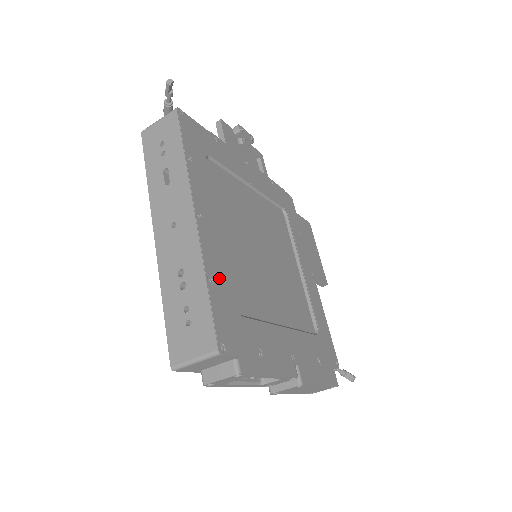
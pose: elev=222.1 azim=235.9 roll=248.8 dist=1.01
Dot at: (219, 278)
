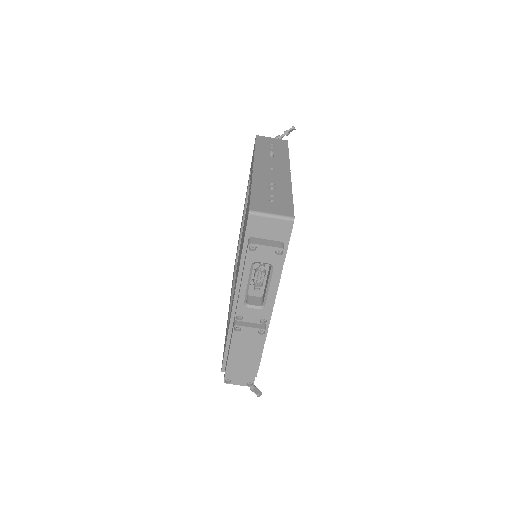
Dot at: occluded
